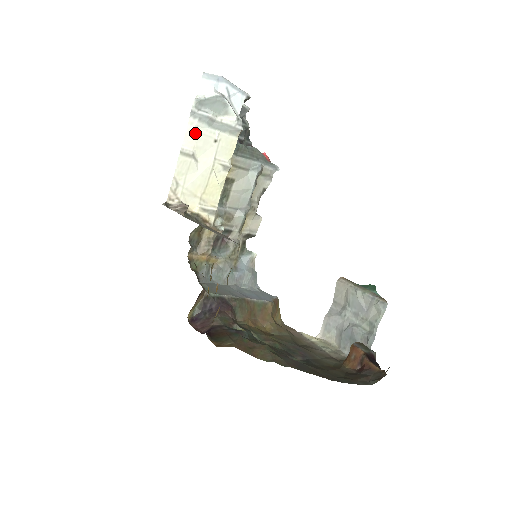
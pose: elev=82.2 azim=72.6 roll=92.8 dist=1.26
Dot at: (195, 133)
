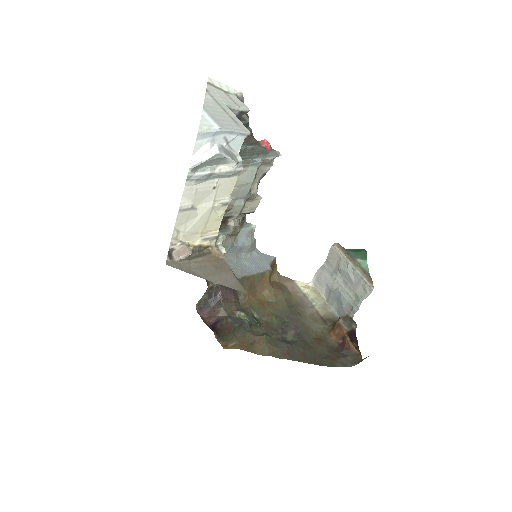
Dot at: (193, 190)
